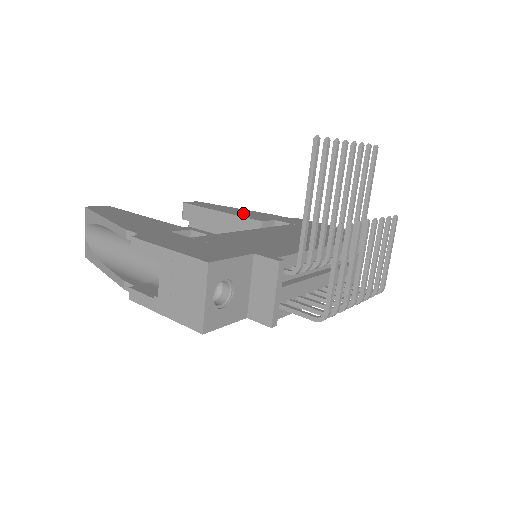
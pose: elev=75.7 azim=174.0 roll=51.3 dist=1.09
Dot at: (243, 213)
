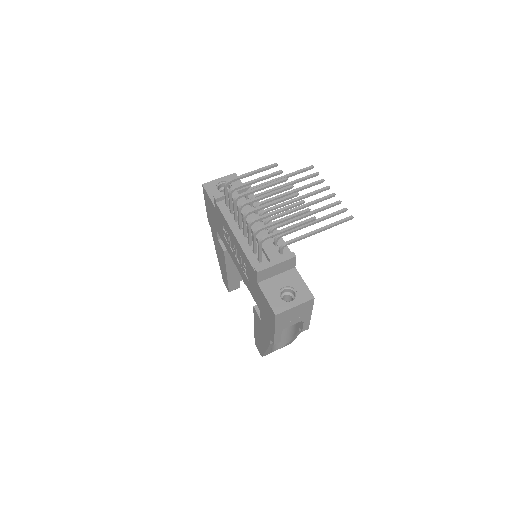
Dot at: occluded
